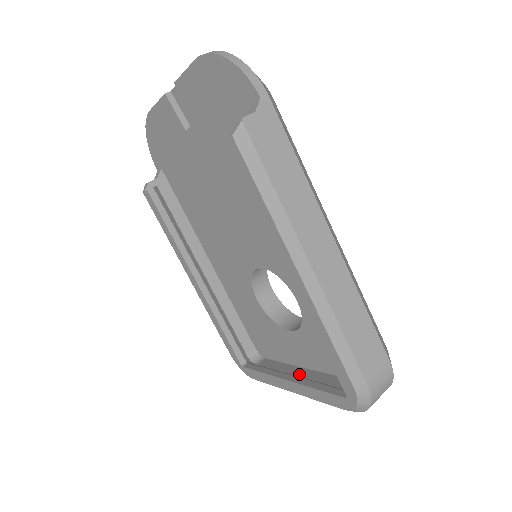
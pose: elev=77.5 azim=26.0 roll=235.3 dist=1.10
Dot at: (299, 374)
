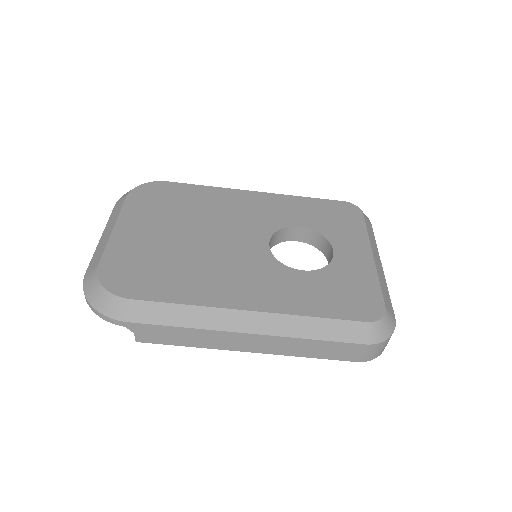
Dot at: occluded
